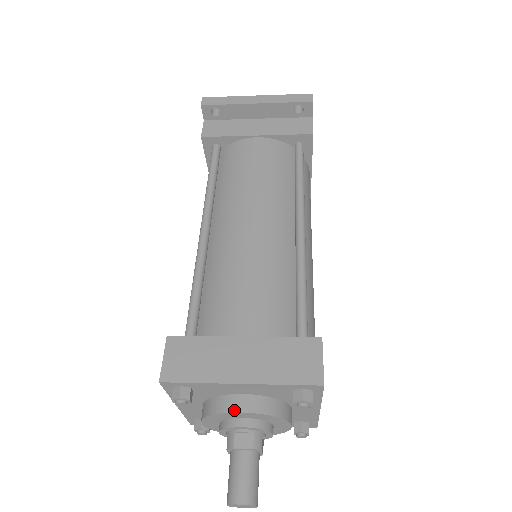
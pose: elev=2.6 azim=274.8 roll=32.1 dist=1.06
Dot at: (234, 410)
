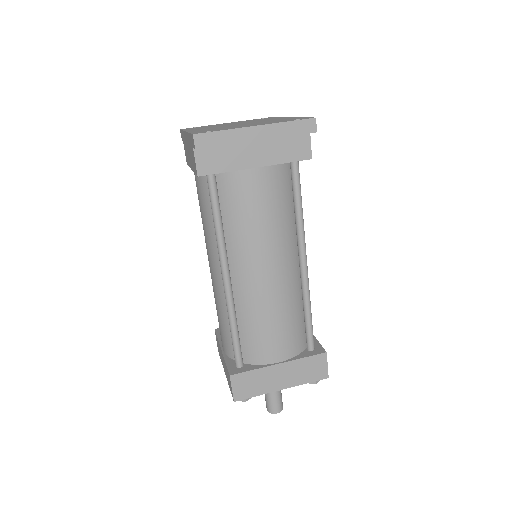
Dot at: occluded
